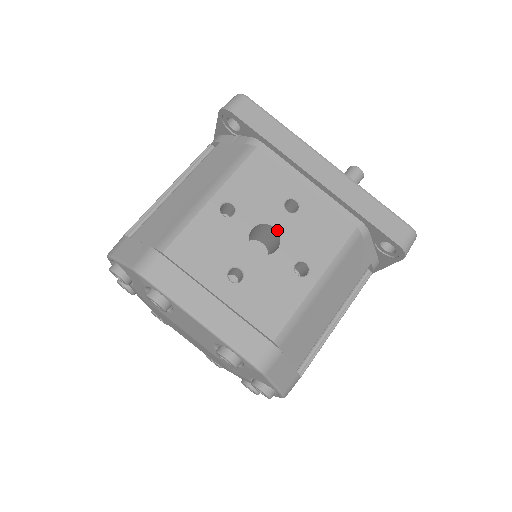
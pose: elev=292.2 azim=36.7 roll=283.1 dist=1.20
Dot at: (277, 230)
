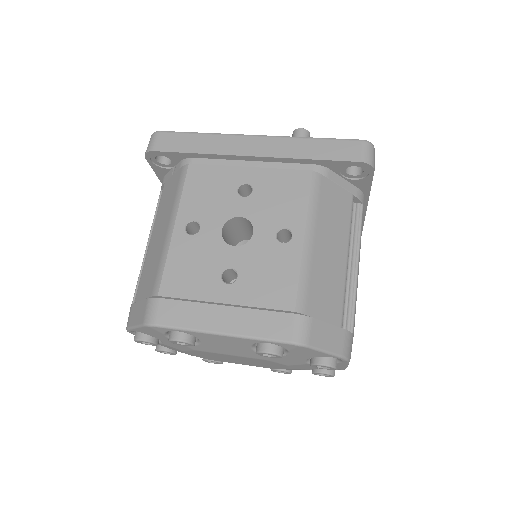
Dot at: (244, 217)
